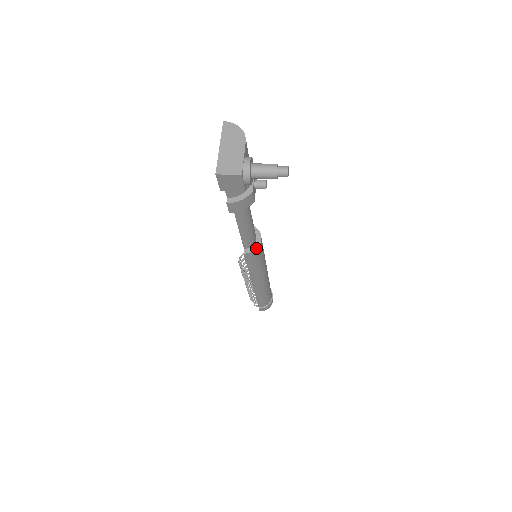
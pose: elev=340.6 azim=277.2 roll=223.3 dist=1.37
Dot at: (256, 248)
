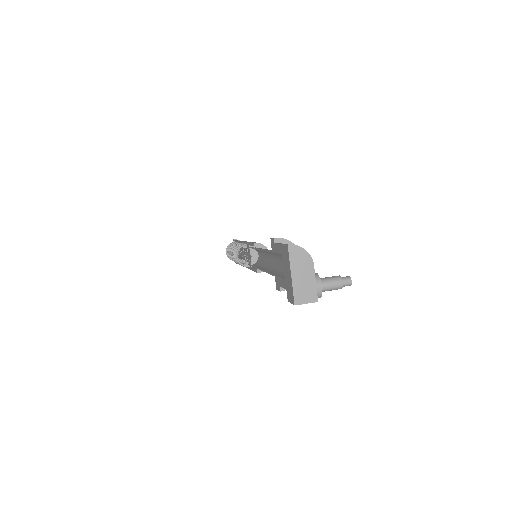
Dot at: occluded
